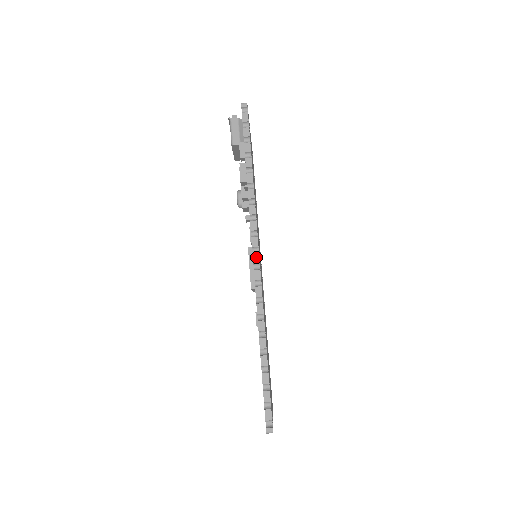
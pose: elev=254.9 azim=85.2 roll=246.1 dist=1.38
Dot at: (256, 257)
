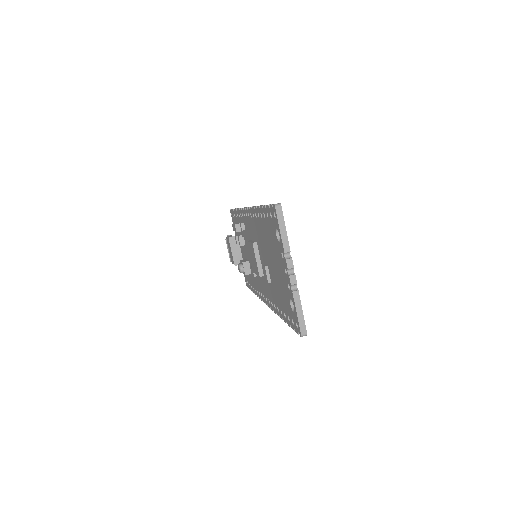
Dot at: occluded
